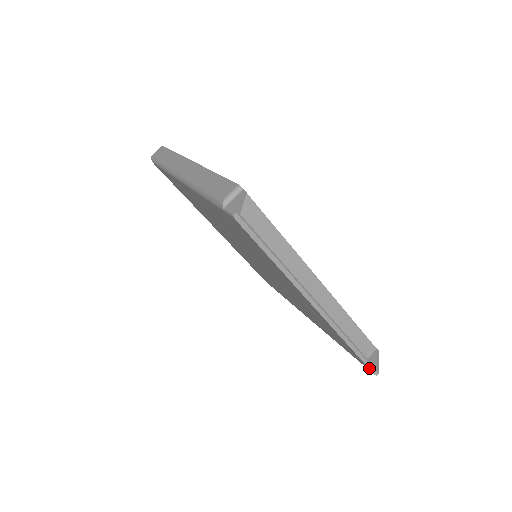
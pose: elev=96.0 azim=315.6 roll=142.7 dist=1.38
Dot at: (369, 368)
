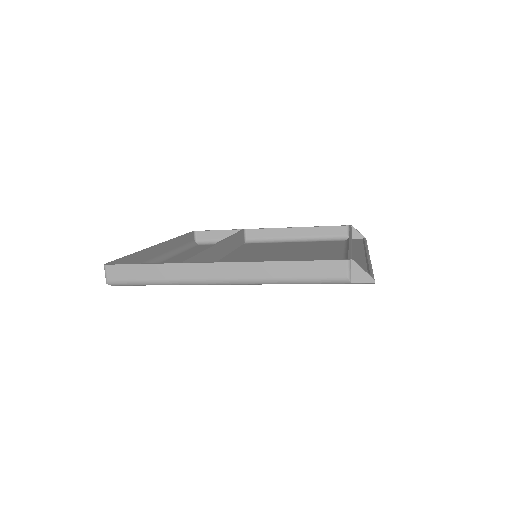
Dot at: occluded
